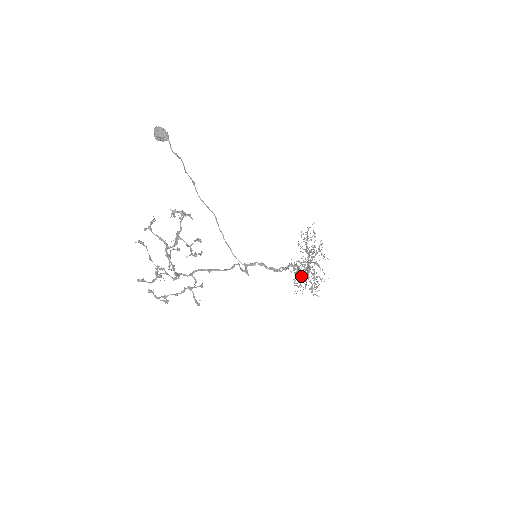
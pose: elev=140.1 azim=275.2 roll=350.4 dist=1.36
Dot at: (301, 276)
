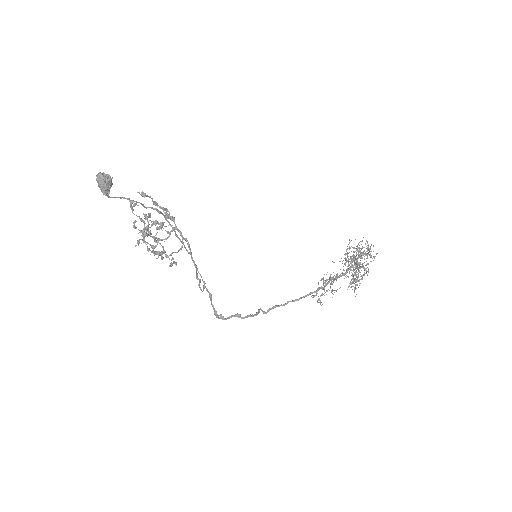
Dot at: occluded
